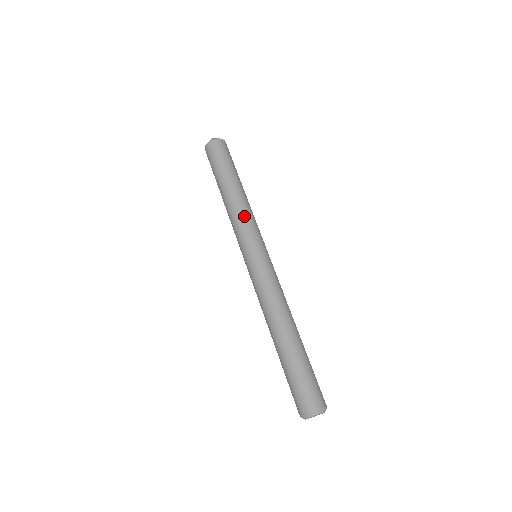
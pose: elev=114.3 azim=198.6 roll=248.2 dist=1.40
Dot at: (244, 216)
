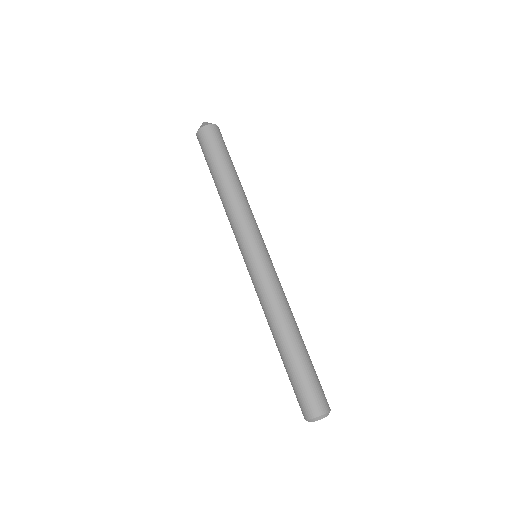
Dot at: (251, 213)
